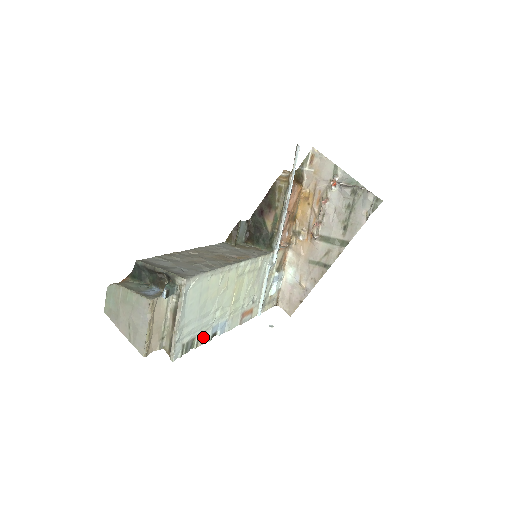
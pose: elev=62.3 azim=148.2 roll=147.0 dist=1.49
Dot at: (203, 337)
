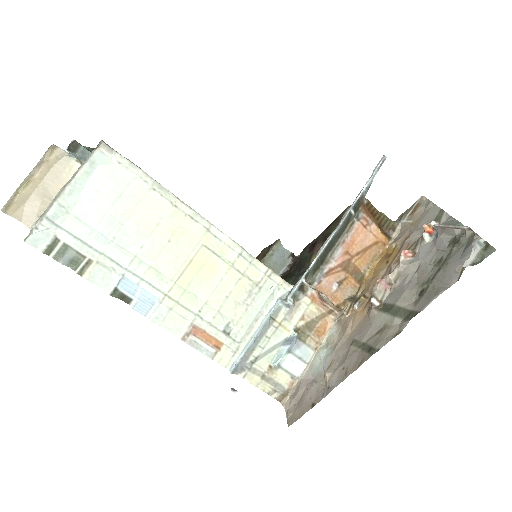
Dot at: (100, 272)
